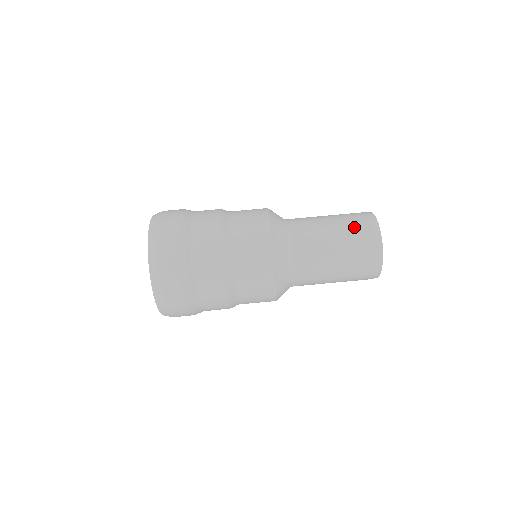
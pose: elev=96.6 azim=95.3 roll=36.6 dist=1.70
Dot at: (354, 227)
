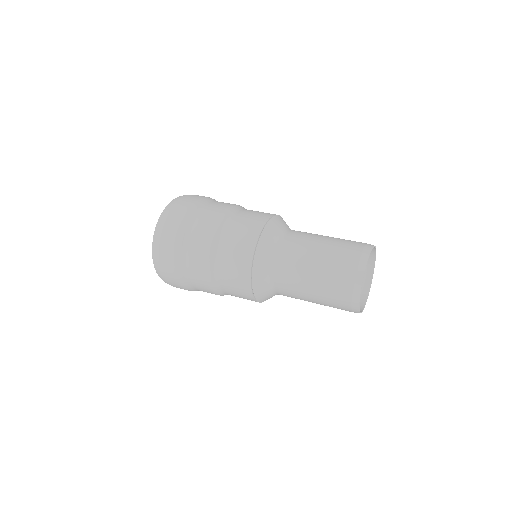
Dot at: (343, 249)
